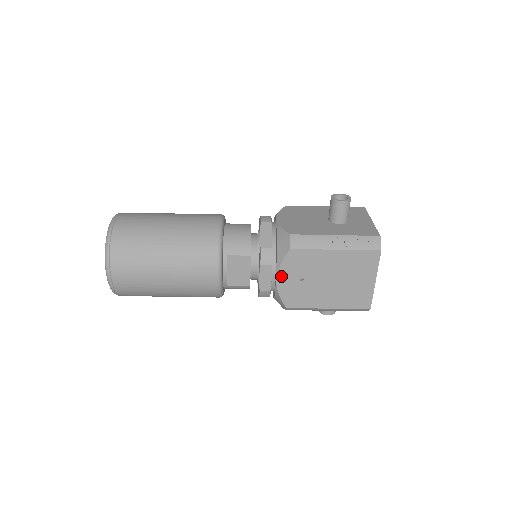
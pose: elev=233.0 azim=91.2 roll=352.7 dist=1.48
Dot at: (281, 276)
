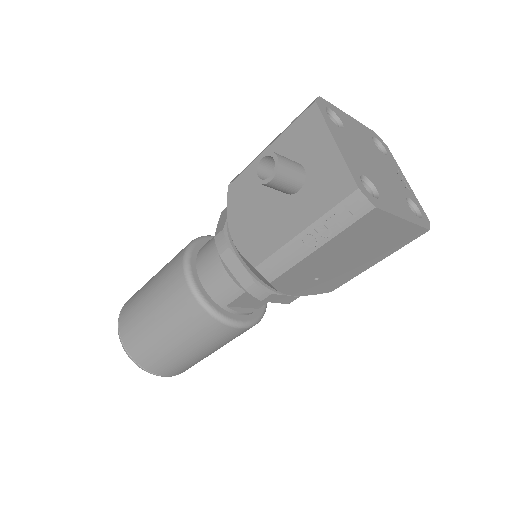
Dot at: (292, 292)
